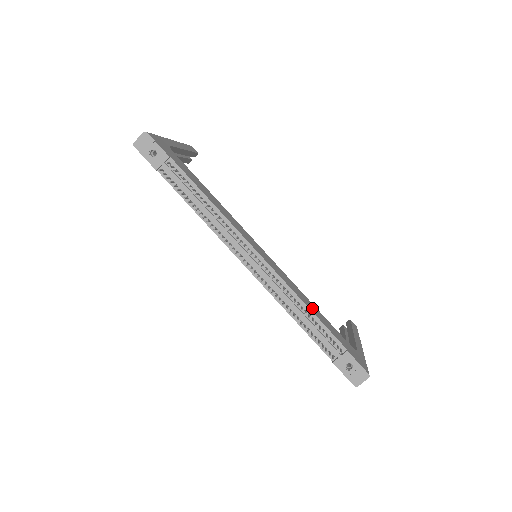
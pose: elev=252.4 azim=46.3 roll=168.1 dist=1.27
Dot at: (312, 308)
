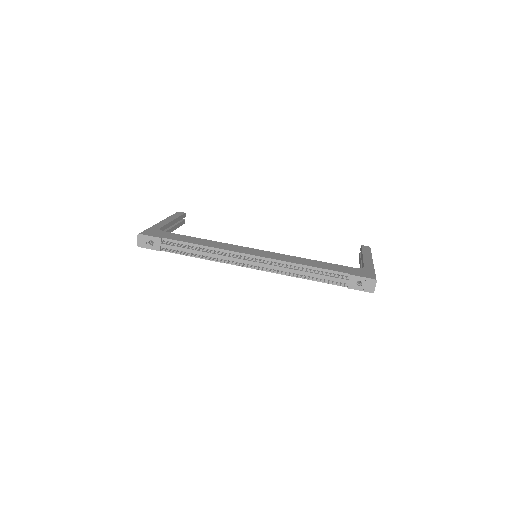
Dot at: (311, 263)
